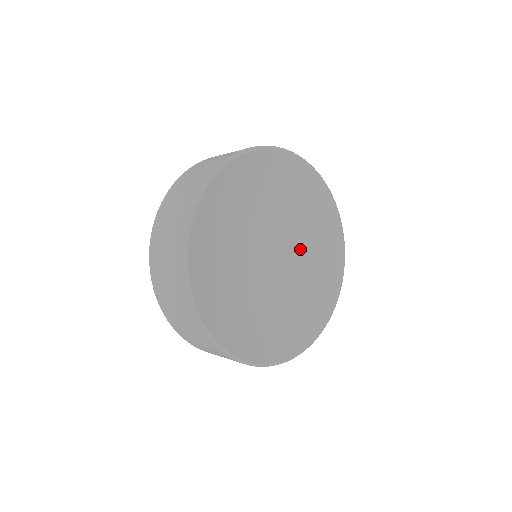
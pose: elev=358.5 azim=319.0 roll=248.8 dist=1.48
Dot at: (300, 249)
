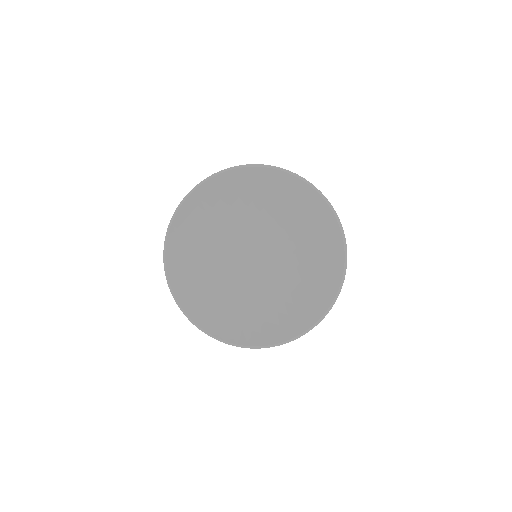
Dot at: (284, 235)
